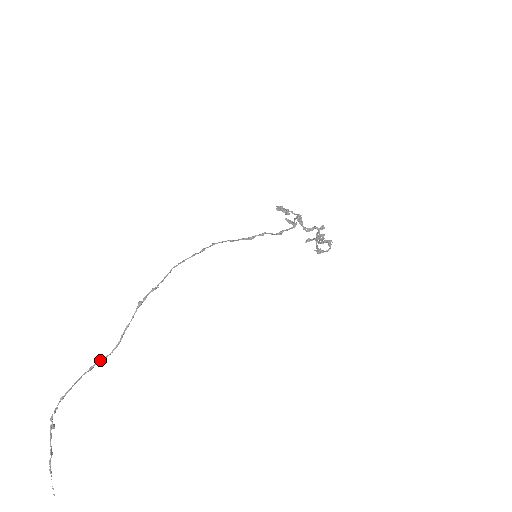
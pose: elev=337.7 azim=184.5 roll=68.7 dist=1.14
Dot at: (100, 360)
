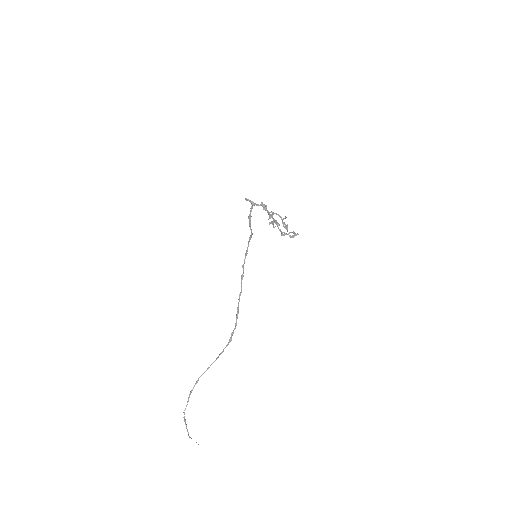
Dot at: occluded
